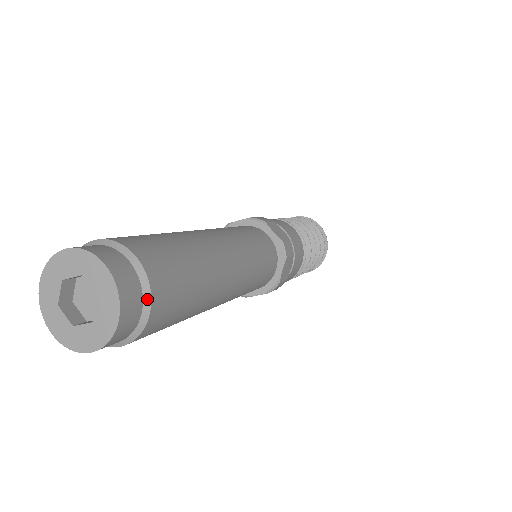
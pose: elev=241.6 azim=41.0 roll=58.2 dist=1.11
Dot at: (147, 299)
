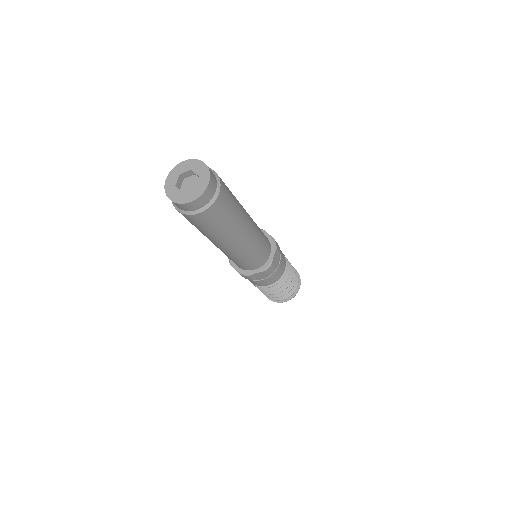
Dot at: (219, 187)
